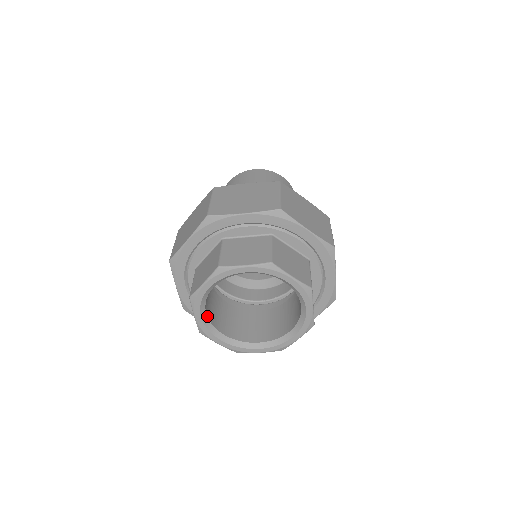
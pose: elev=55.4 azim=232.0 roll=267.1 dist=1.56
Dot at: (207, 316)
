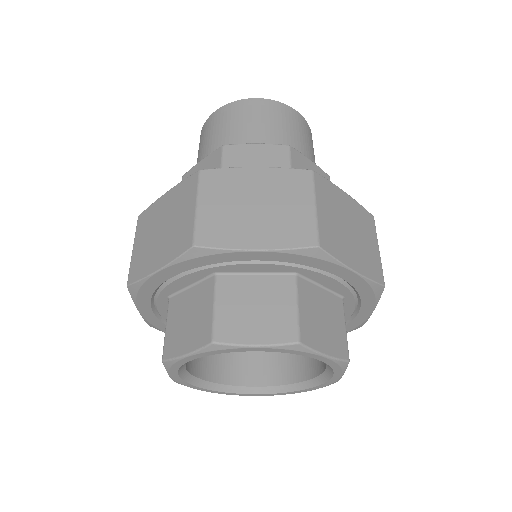
Dot at: (215, 382)
